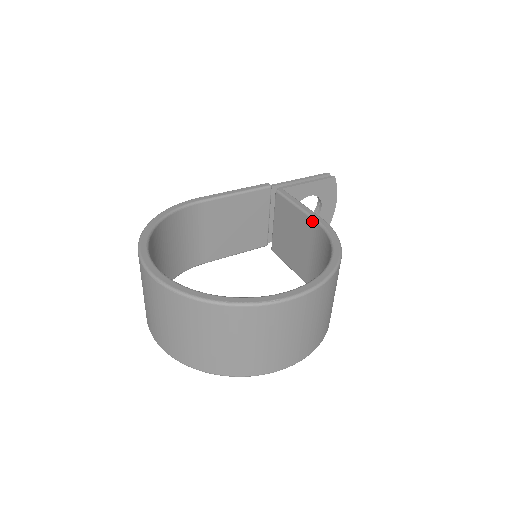
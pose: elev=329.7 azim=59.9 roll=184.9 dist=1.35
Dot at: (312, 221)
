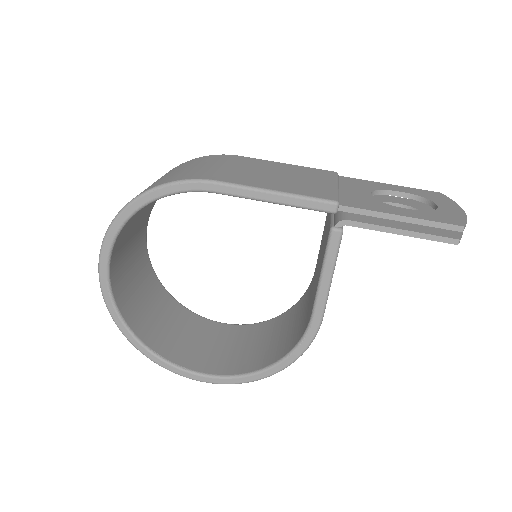
Dot at: (312, 309)
